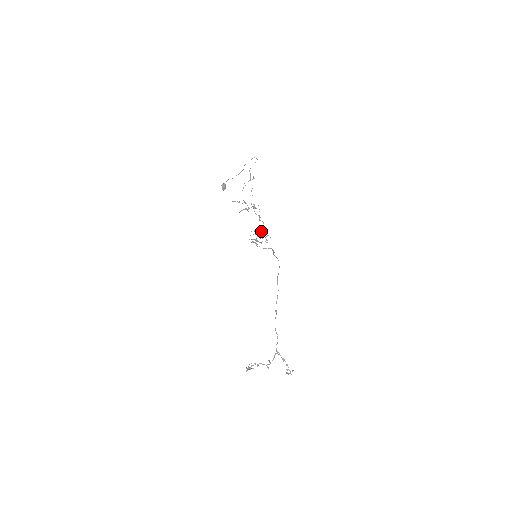
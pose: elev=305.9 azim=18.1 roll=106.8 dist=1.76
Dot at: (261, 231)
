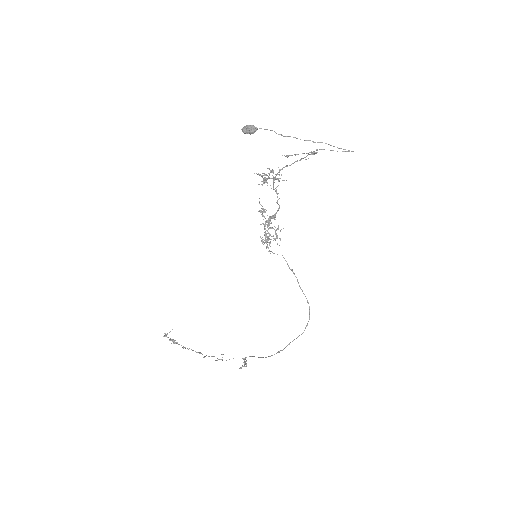
Dot at: (272, 218)
